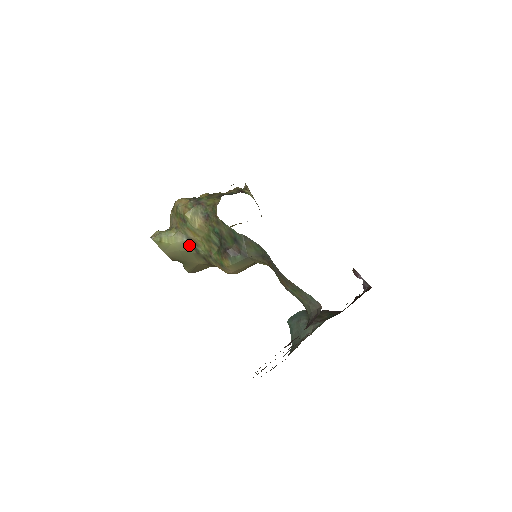
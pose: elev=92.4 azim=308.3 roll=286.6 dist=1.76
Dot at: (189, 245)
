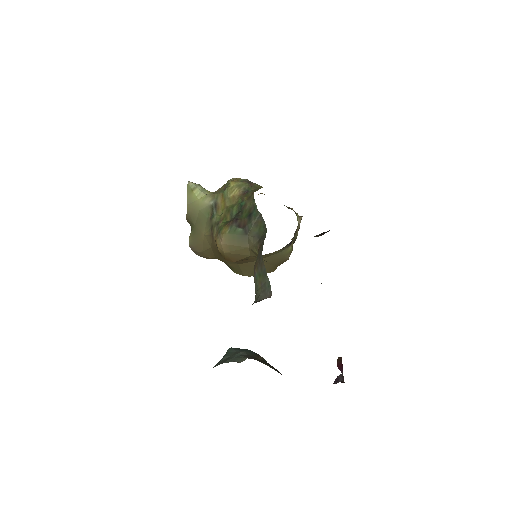
Dot at: (211, 209)
